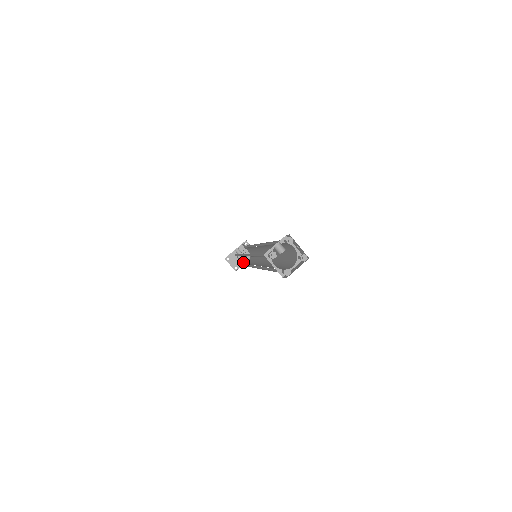
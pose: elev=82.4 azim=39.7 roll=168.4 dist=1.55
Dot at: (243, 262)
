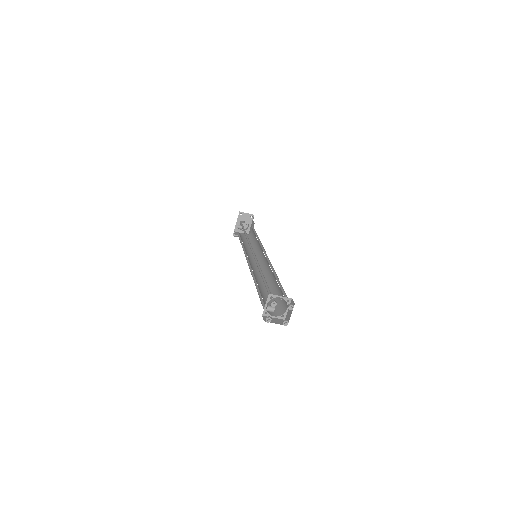
Dot at: (248, 228)
